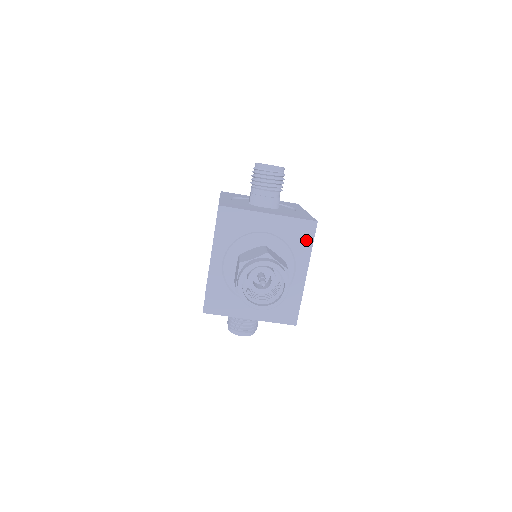
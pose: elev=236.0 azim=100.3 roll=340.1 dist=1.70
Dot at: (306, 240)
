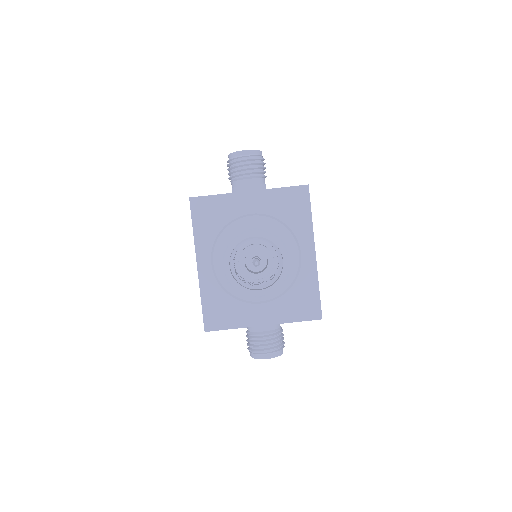
Dot at: (302, 210)
